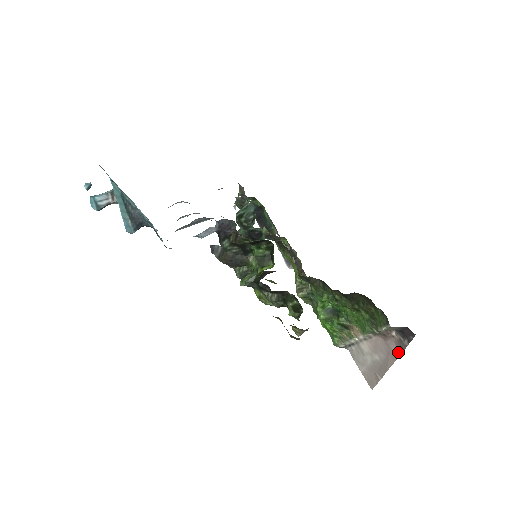
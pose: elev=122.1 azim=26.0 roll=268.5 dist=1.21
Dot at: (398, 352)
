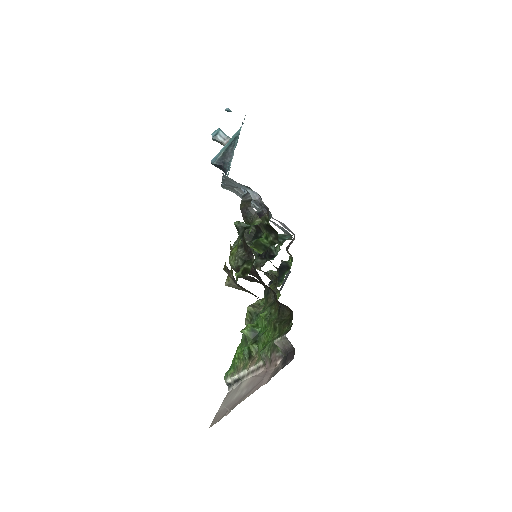
Dot at: (266, 382)
